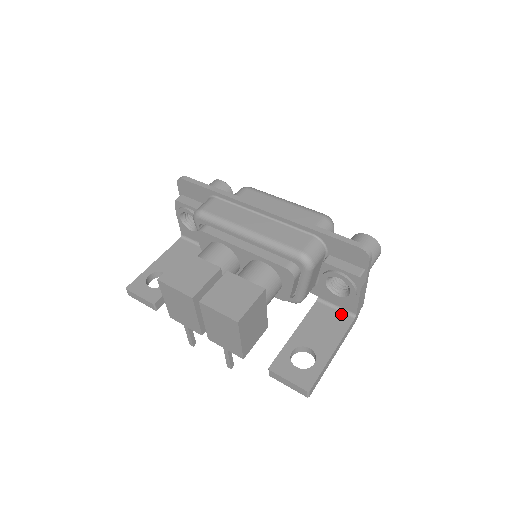
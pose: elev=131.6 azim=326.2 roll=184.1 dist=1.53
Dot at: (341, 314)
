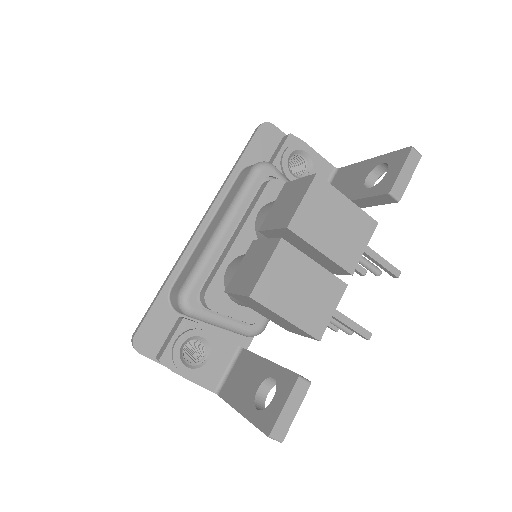
Dot at: (334, 180)
